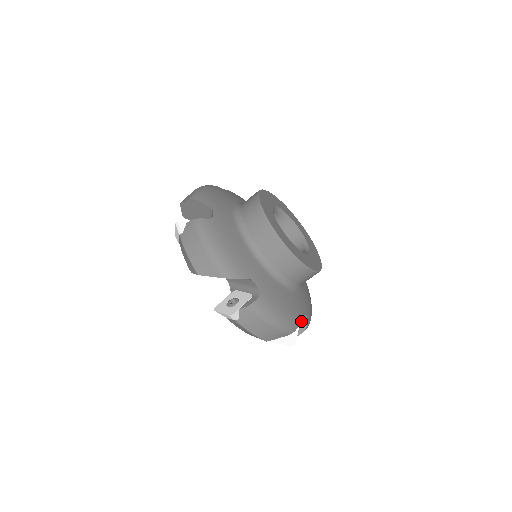
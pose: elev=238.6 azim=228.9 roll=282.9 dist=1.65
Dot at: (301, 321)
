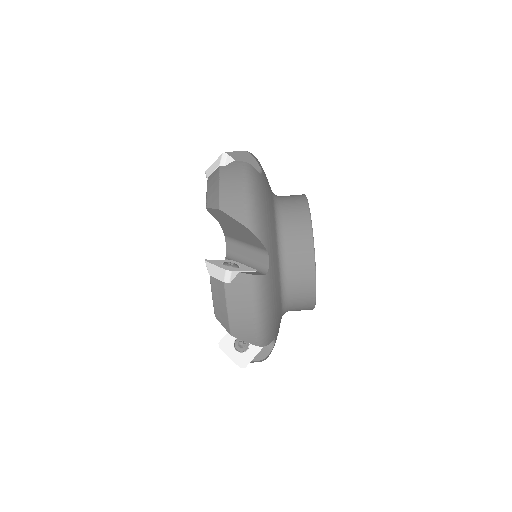
Dot at: occluded
